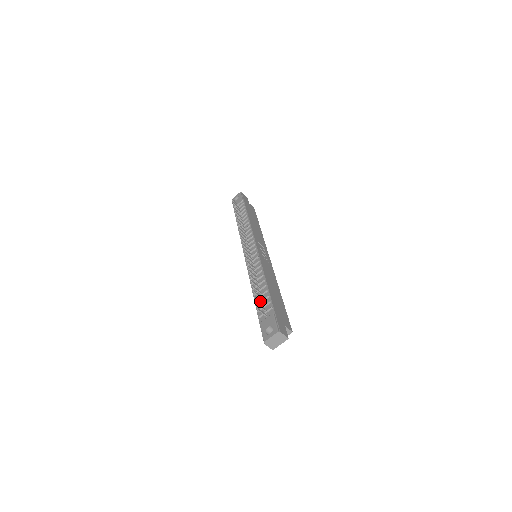
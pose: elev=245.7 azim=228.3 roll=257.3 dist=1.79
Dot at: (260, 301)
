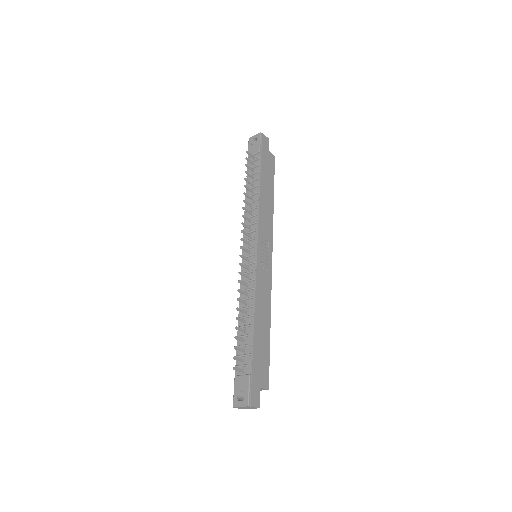
Dot at: (240, 350)
